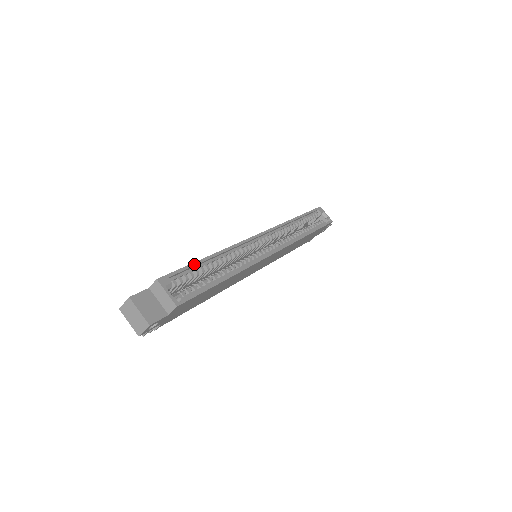
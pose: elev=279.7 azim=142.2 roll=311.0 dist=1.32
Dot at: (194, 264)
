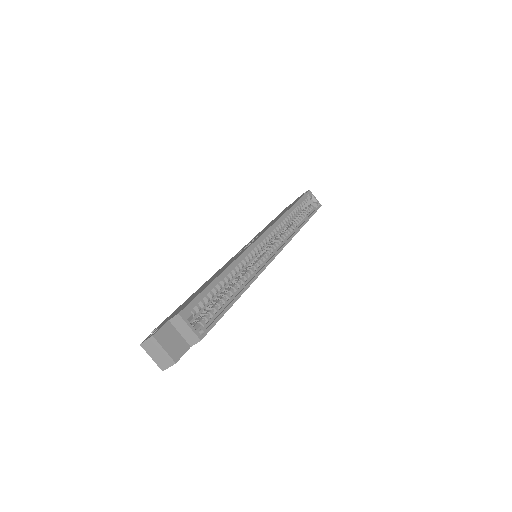
Dot at: (209, 287)
